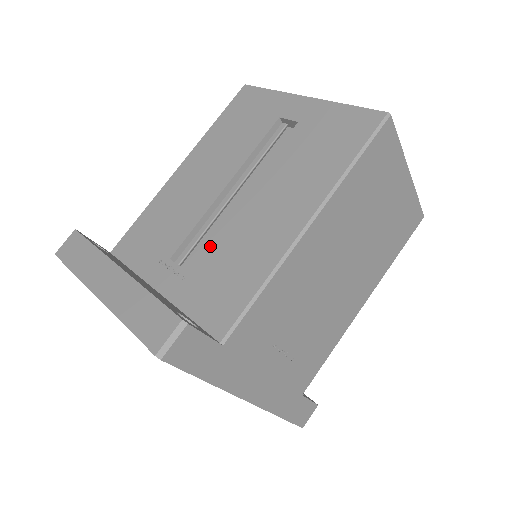
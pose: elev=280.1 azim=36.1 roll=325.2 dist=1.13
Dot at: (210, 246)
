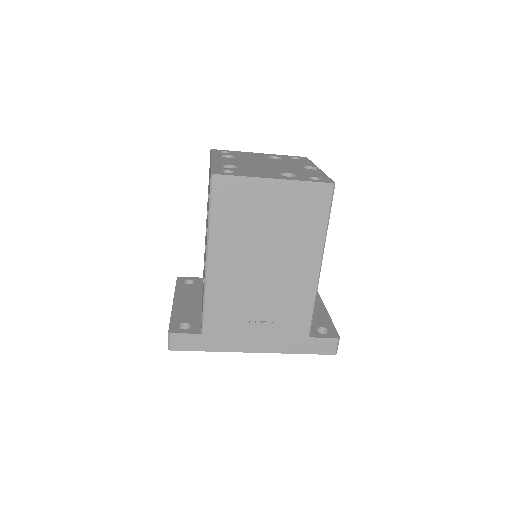
Dot at: occluded
